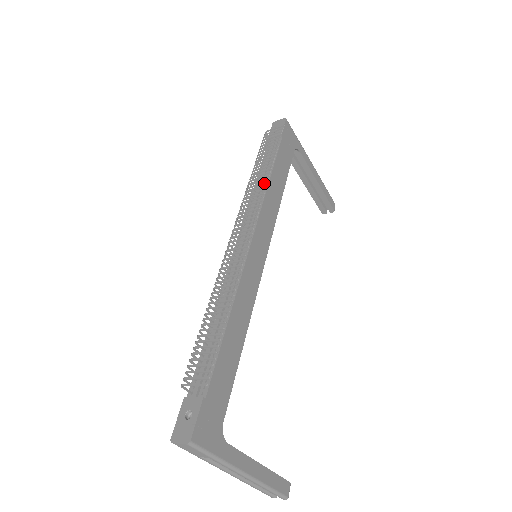
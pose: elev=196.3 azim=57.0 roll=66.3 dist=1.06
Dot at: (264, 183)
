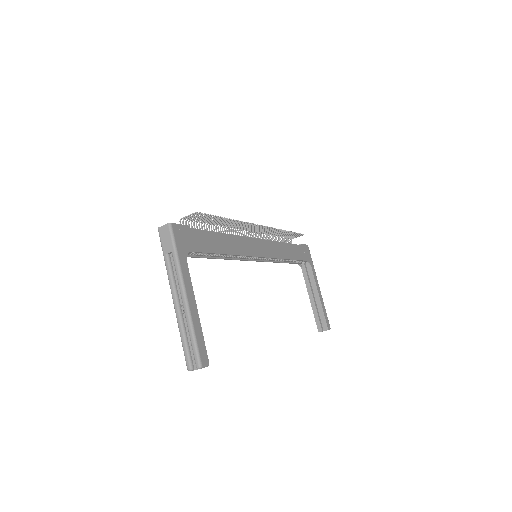
Dot at: (278, 230)
